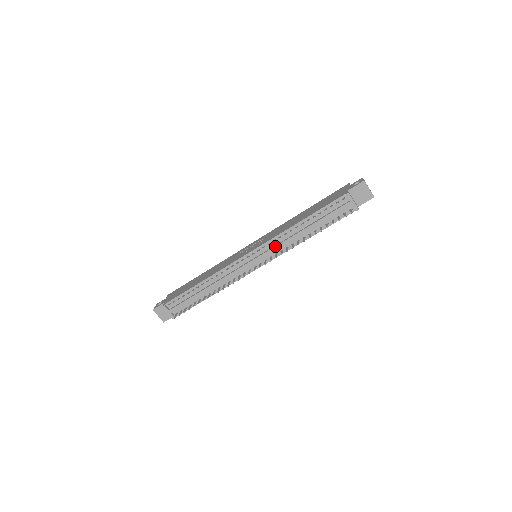
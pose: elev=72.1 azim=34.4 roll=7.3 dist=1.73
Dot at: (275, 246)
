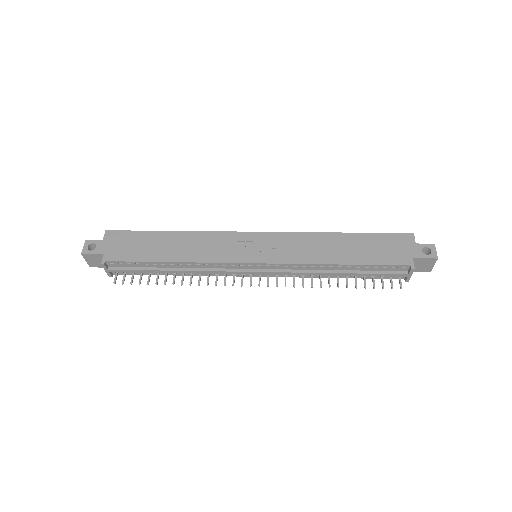
Dot at: (292, 272)
